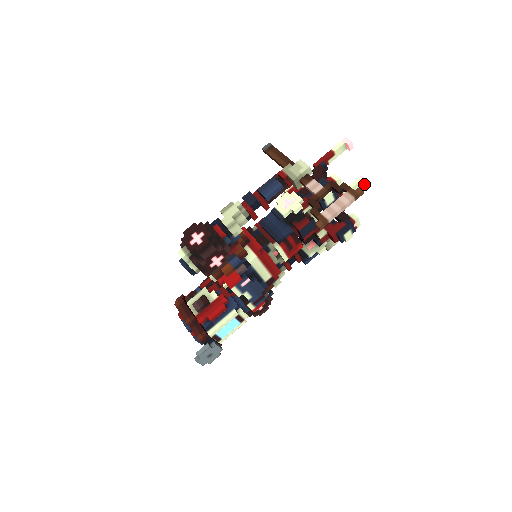
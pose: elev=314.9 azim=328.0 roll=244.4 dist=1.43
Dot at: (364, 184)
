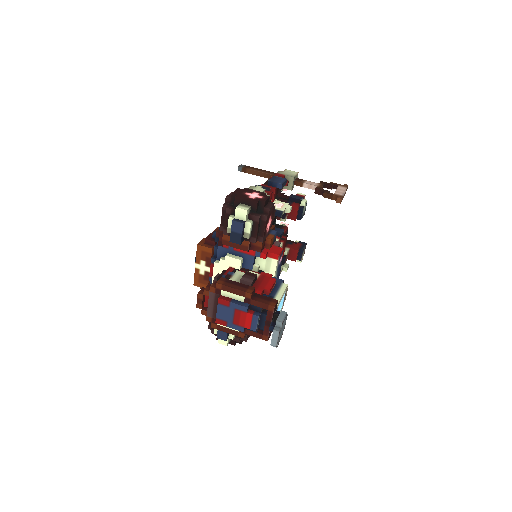
Dot at: occluded
